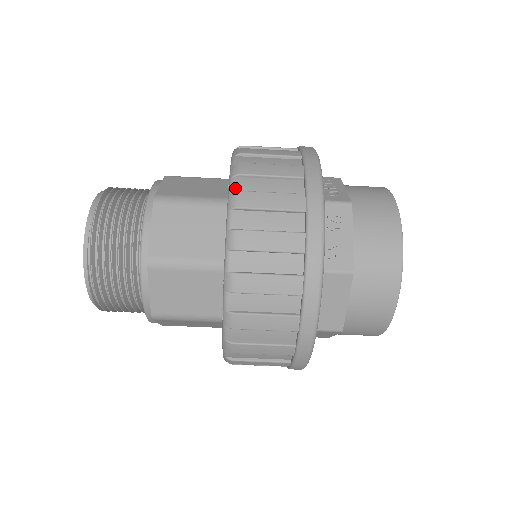
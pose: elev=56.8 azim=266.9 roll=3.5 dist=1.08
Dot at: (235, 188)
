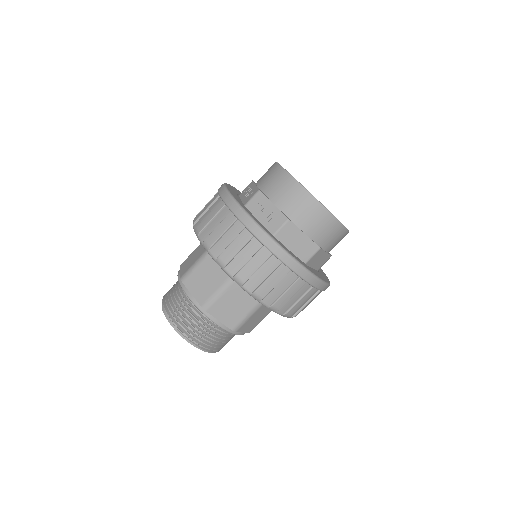
Dot at: (202, 241)
